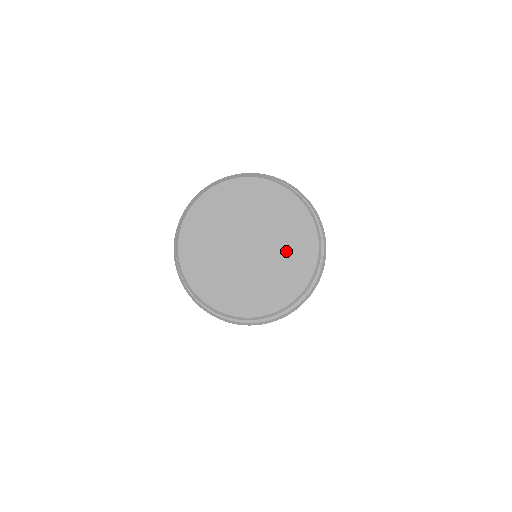
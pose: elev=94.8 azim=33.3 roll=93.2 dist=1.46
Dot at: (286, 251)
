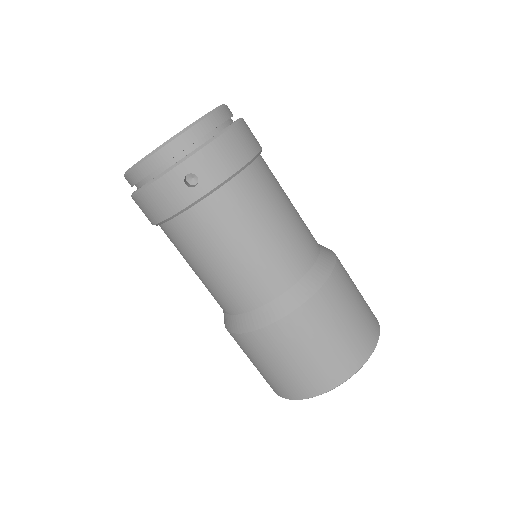
Dot at: occluded
